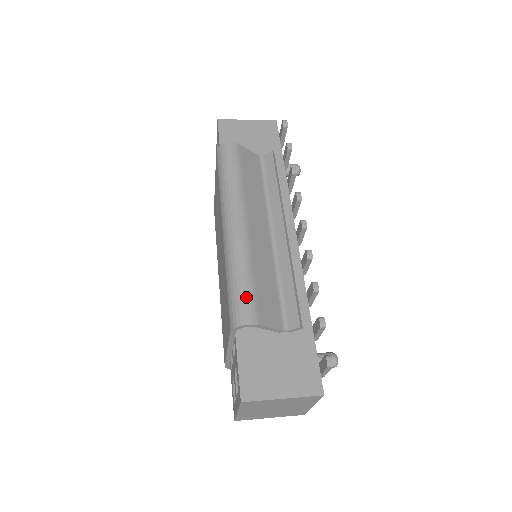
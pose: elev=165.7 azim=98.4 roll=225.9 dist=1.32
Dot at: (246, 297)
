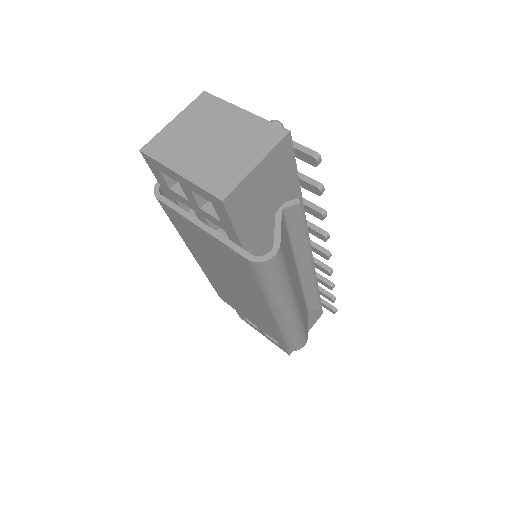
Dot at: (302, 338)
